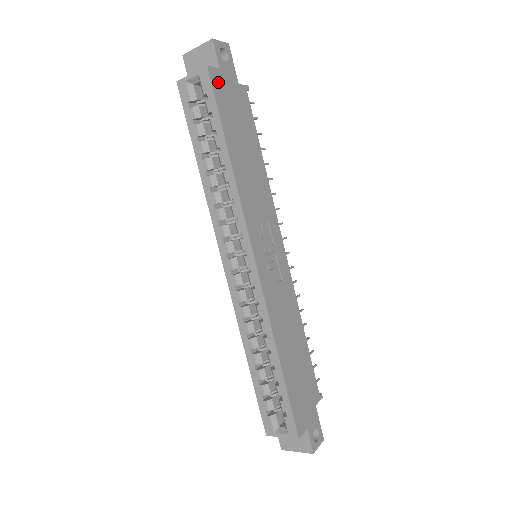
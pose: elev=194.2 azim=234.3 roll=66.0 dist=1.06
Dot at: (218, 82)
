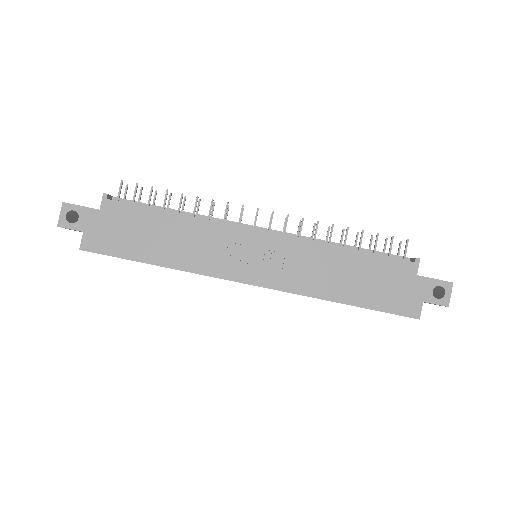
Dot at: (94, 242)
